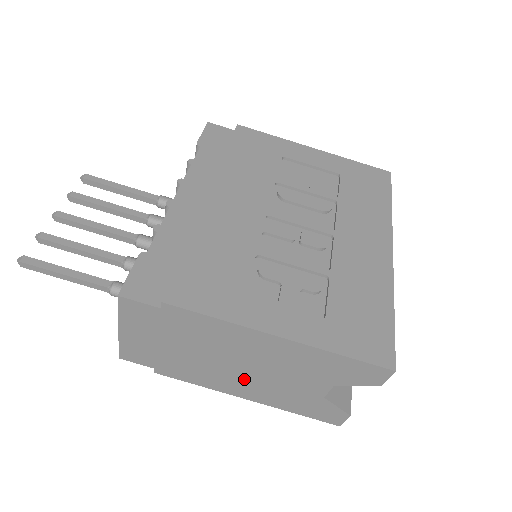
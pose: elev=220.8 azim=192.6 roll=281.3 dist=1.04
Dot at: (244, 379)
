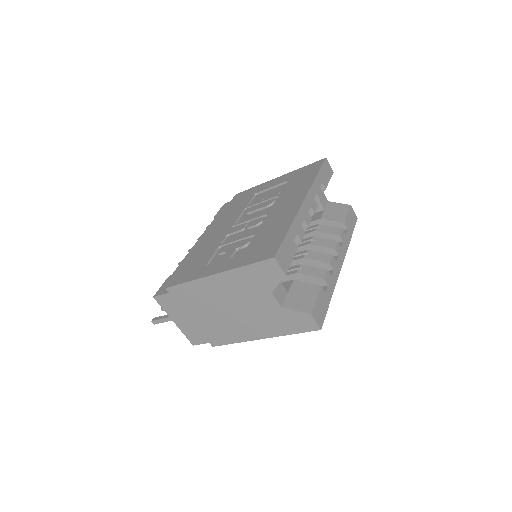
Dot at: (241, 321)
